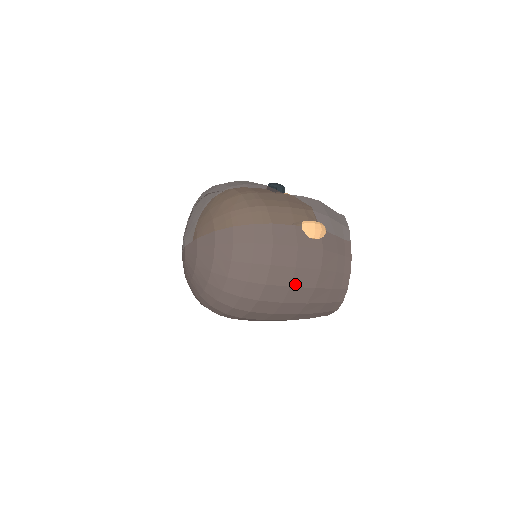
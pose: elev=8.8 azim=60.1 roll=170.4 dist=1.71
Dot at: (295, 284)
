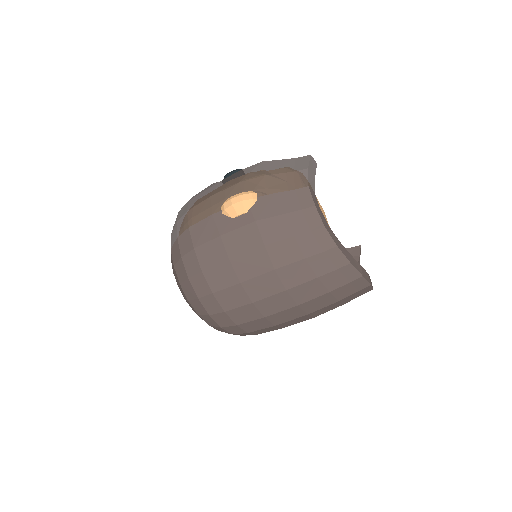
Dot at: (244, 277)
